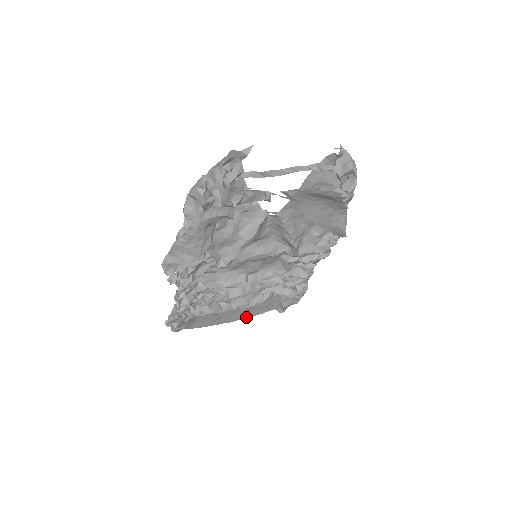
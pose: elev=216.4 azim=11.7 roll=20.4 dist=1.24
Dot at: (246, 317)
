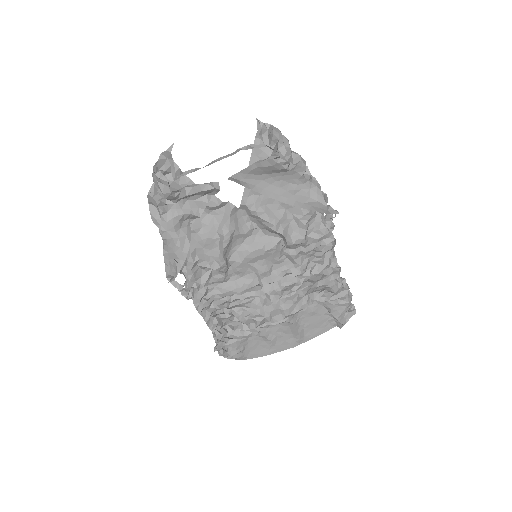
Dot at: (307, 340)
